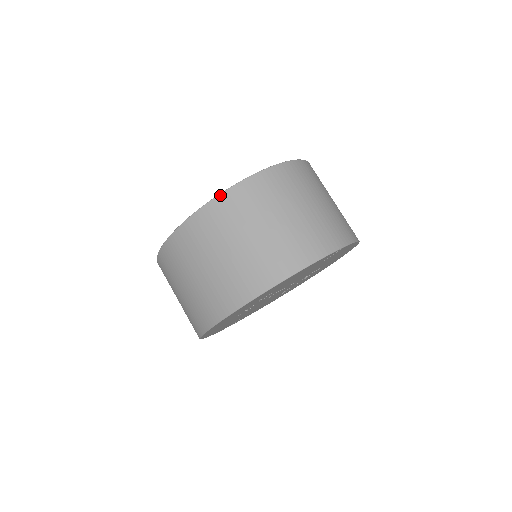
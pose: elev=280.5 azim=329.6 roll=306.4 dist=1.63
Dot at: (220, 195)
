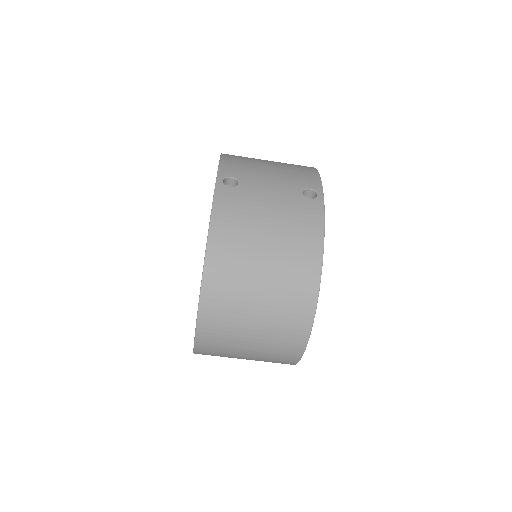
Dot at: occluded
